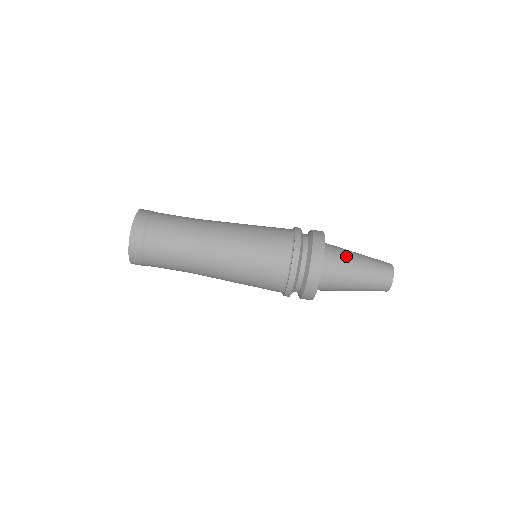
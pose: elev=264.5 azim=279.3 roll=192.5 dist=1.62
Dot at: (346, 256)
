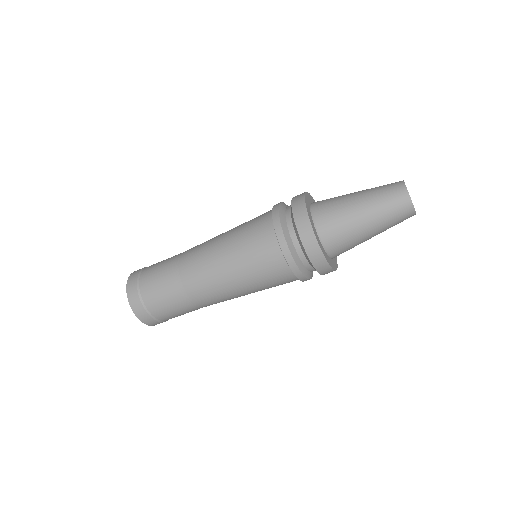
Dot at: (353, 238)
